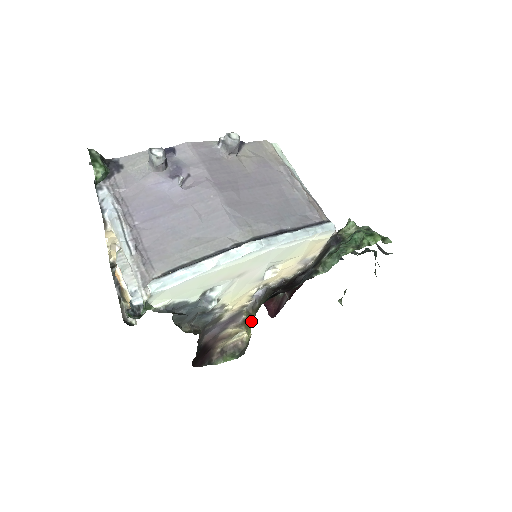
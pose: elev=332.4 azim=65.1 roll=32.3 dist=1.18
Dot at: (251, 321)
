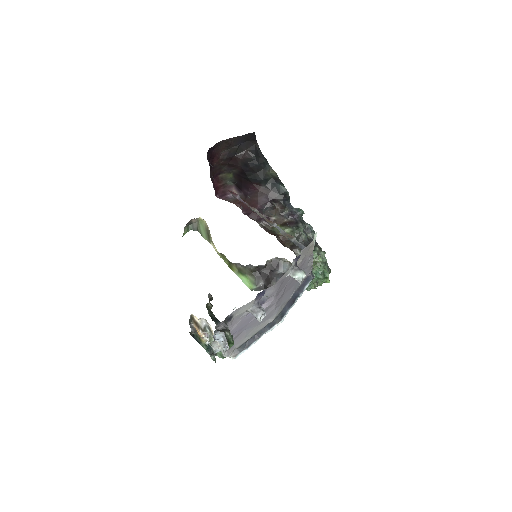
Dot at: (231, 266)
